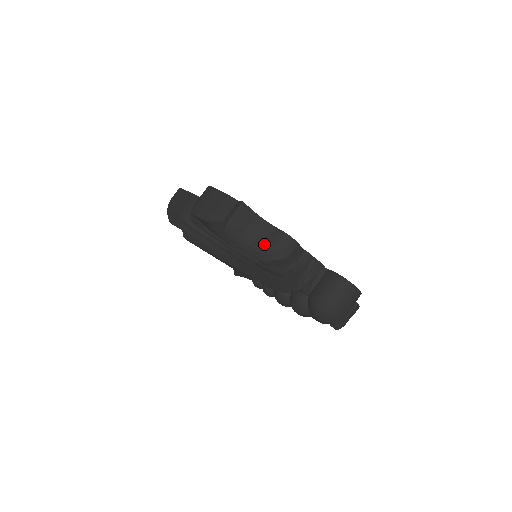
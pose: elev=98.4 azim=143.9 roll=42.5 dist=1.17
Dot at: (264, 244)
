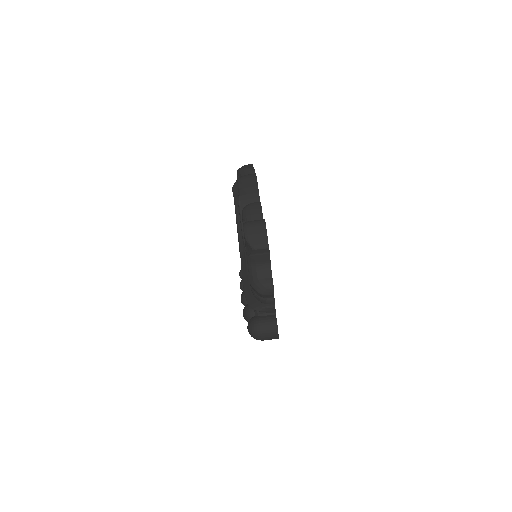
Dot at: (259, 279)
